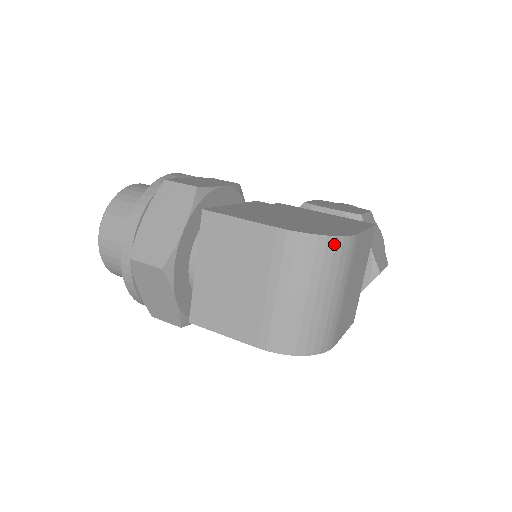
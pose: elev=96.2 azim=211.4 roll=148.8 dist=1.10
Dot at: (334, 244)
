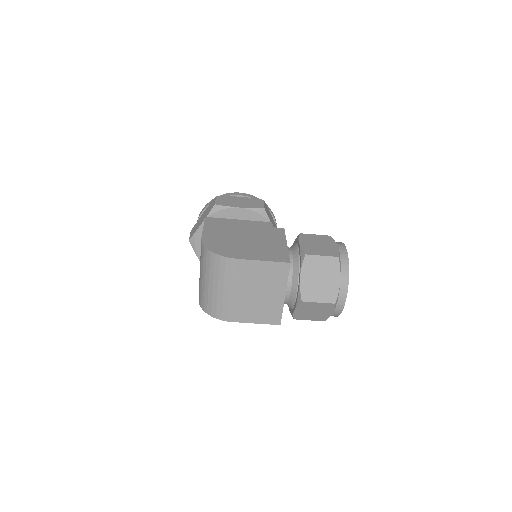
Dot at: (214, 257)
